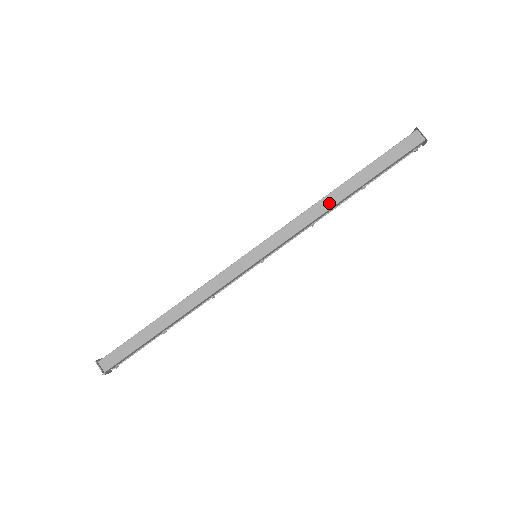
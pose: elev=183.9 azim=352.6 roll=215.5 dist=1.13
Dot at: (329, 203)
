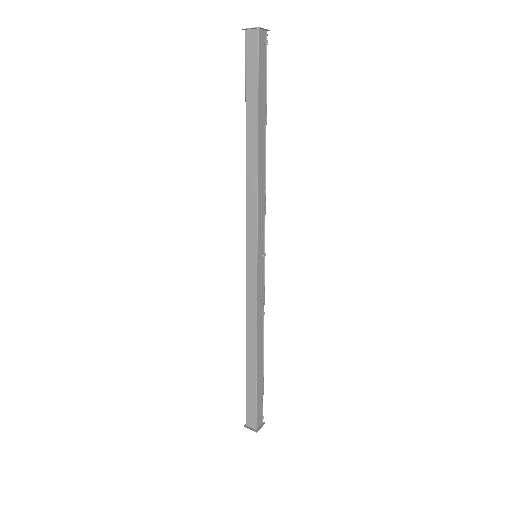
Dot at: (253, 164)
